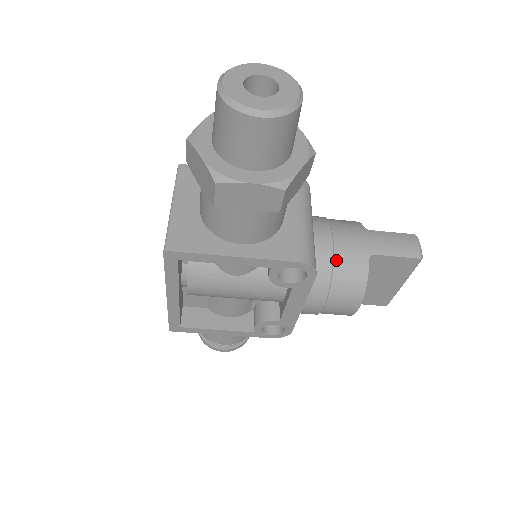
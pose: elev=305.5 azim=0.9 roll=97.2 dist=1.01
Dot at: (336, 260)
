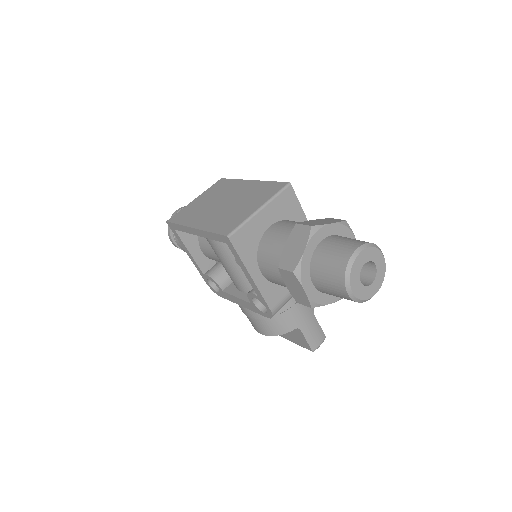
Dot at: (284, 313)
